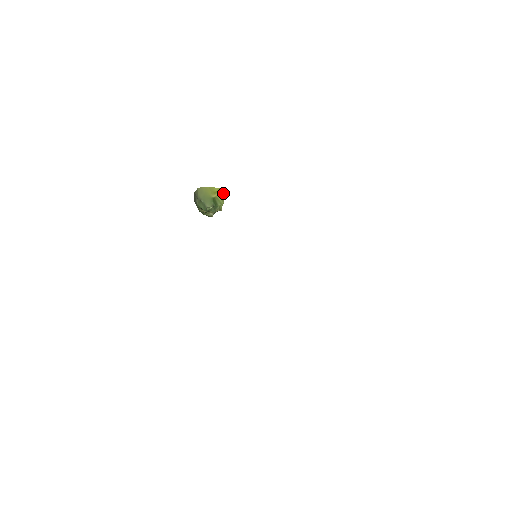
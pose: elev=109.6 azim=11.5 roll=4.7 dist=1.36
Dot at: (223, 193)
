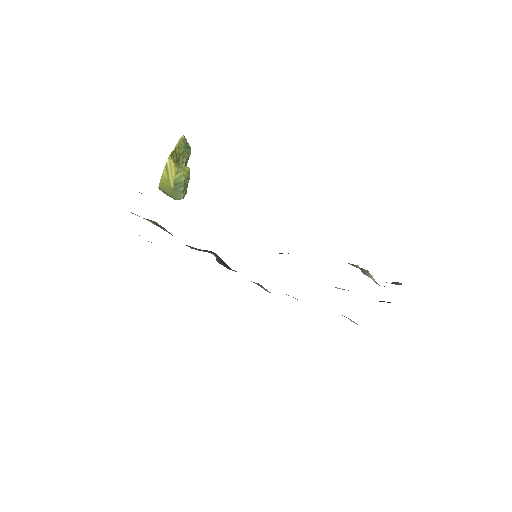
Dot at: (170, 167)
